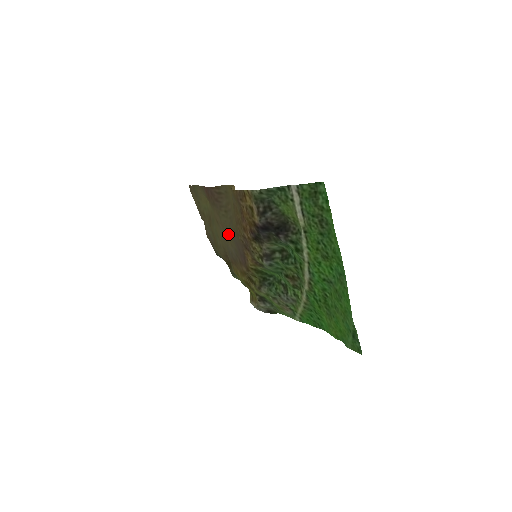
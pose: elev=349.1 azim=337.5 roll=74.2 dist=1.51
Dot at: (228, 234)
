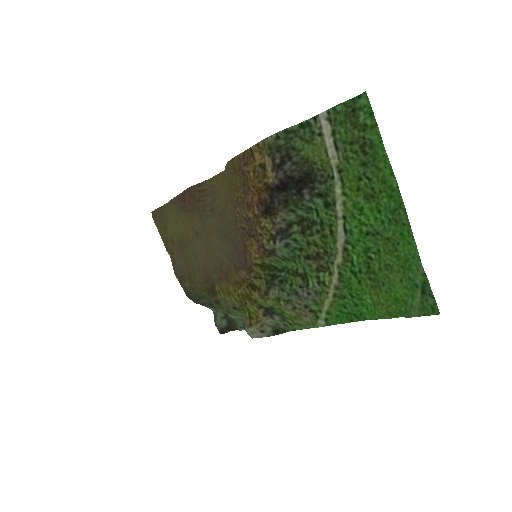
Dot at: (216, 237)
